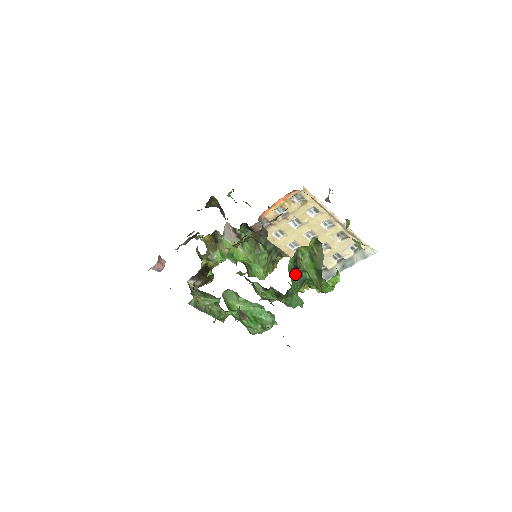
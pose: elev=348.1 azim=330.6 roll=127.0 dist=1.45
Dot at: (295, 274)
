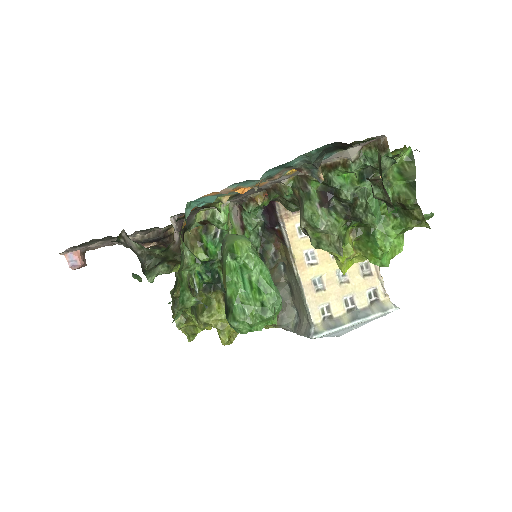
Dot at: occluded
